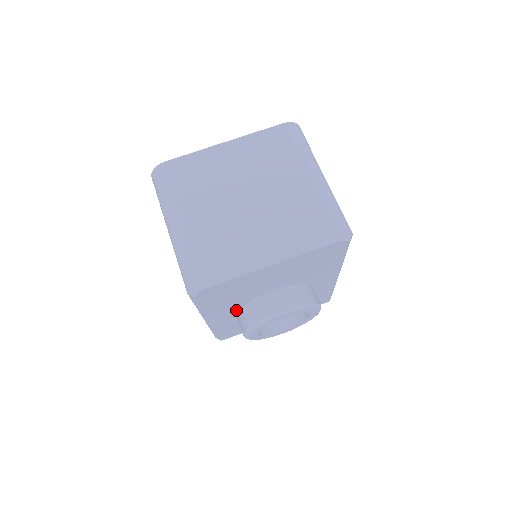
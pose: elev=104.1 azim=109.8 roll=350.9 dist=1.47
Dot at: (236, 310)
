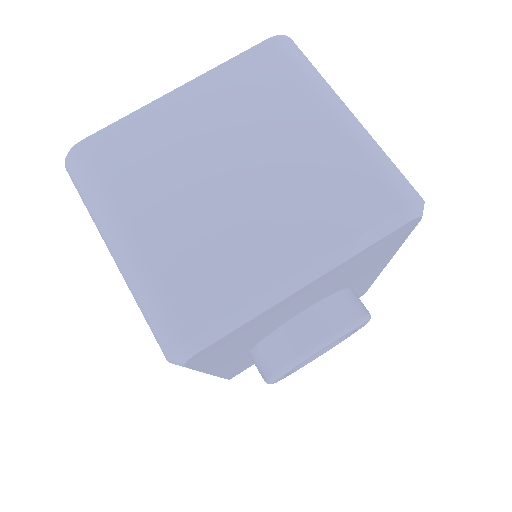
Dot at: (248, 350)
